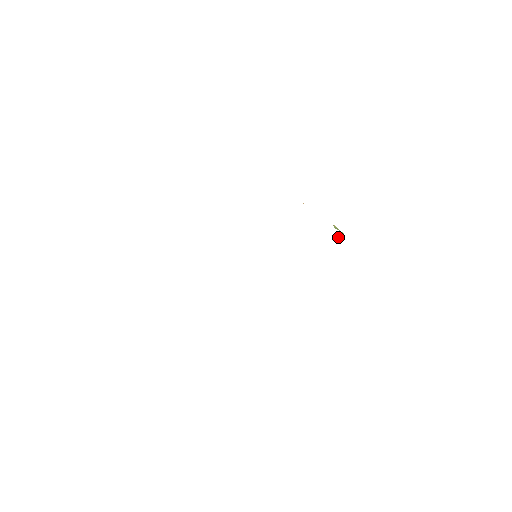
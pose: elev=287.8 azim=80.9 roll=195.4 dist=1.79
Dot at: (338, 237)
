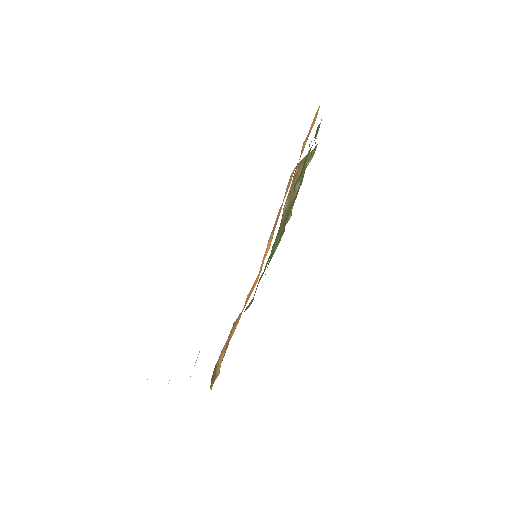
Dot at: (308, 153)
